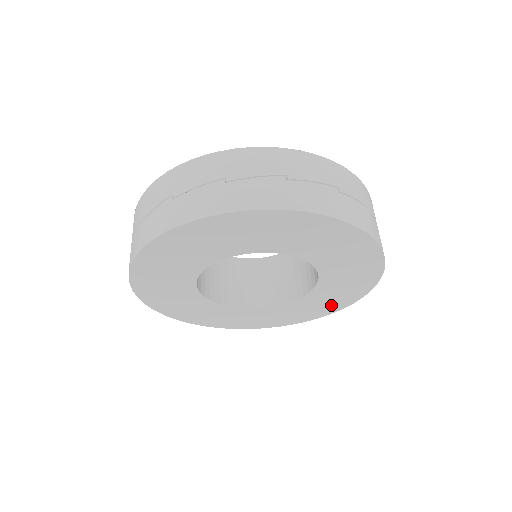
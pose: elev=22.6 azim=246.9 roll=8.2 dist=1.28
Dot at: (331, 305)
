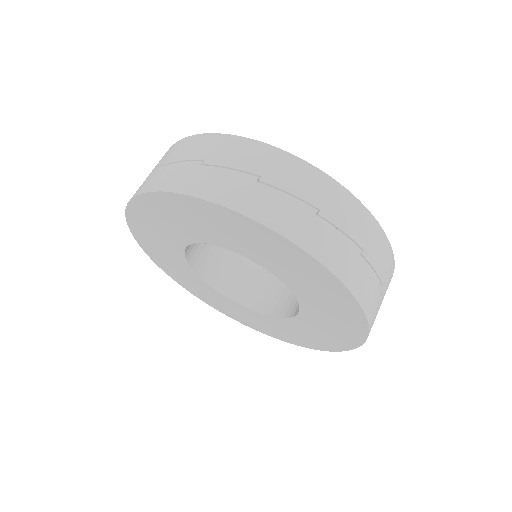
Dot at: (299, 339)
